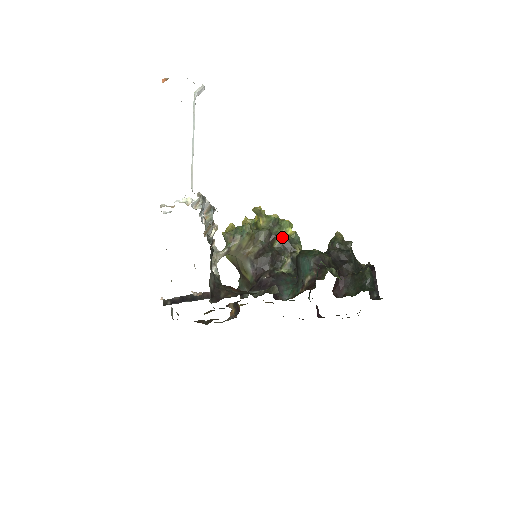
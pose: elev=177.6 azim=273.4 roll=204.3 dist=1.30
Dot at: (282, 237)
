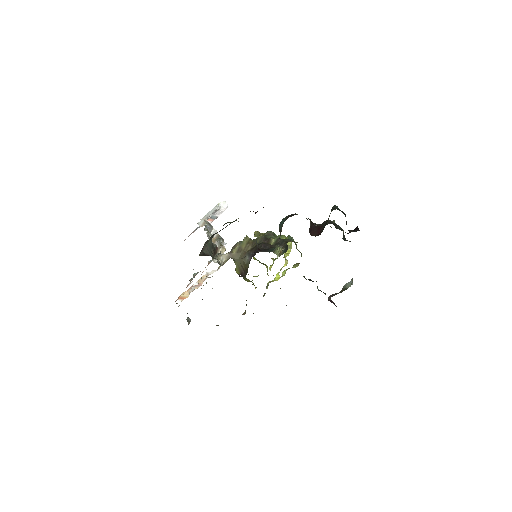
Dot at: (277, 239)
